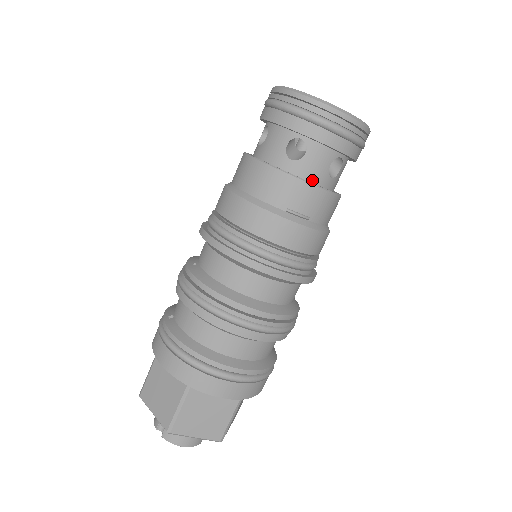
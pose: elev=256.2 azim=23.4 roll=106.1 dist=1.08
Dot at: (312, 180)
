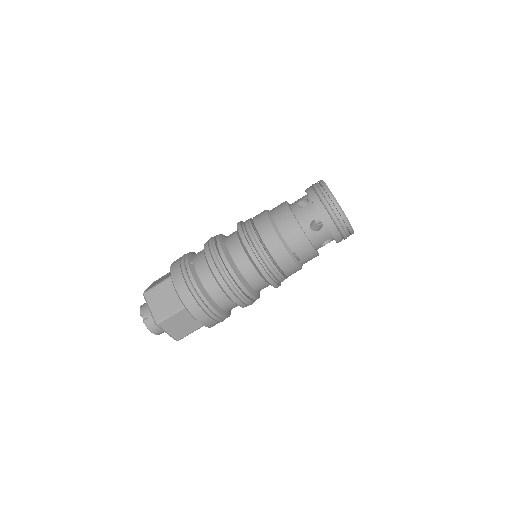
Dot at: (313, 243)
